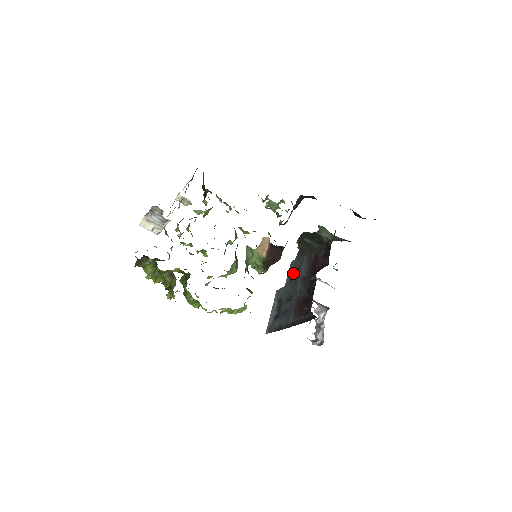
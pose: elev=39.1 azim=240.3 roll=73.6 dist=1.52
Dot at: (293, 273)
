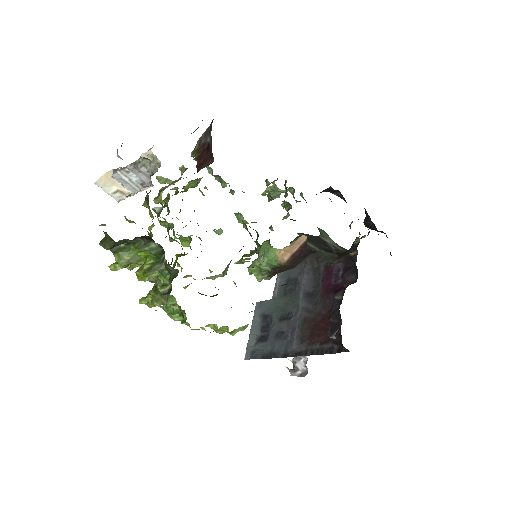
Dot at: (287, 283)
